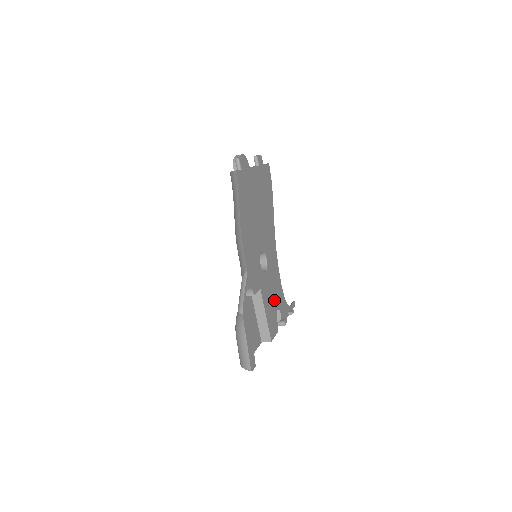
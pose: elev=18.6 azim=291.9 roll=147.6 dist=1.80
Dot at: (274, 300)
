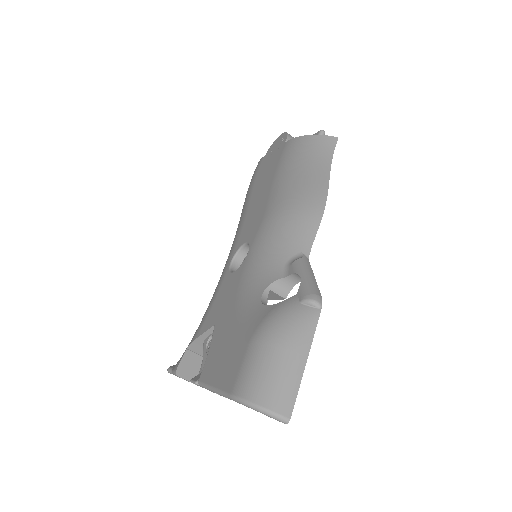
Dot at: occluded
